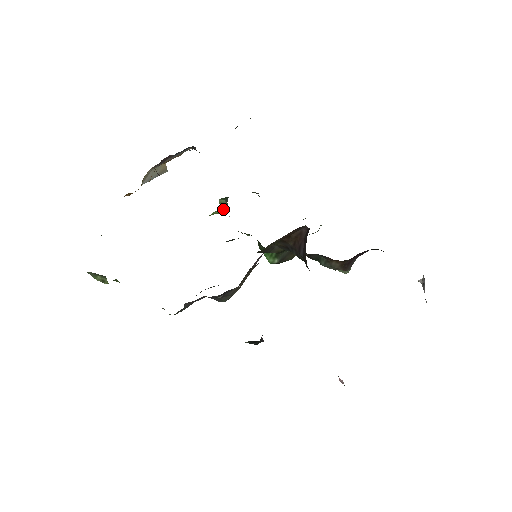
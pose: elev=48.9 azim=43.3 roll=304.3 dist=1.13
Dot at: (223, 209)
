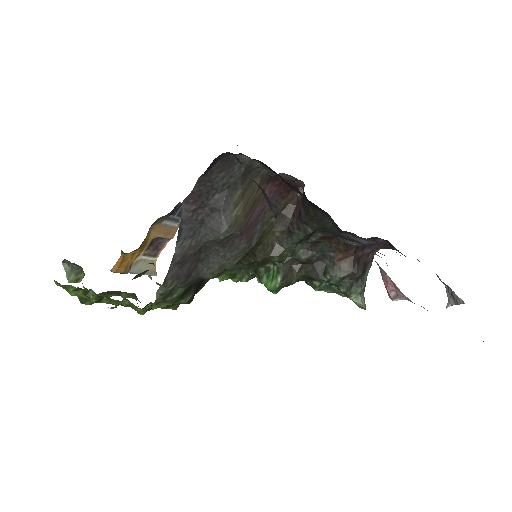
Dot at: occluded
